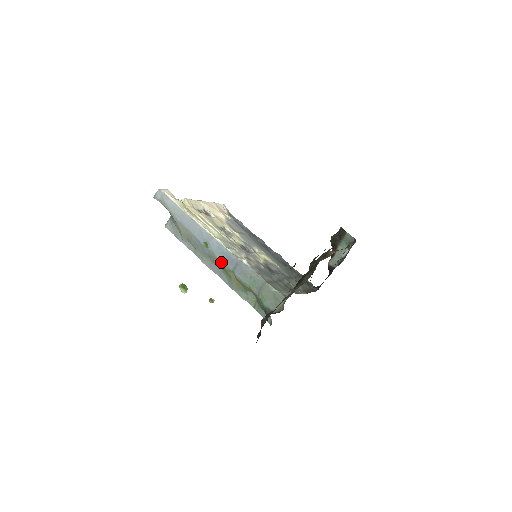
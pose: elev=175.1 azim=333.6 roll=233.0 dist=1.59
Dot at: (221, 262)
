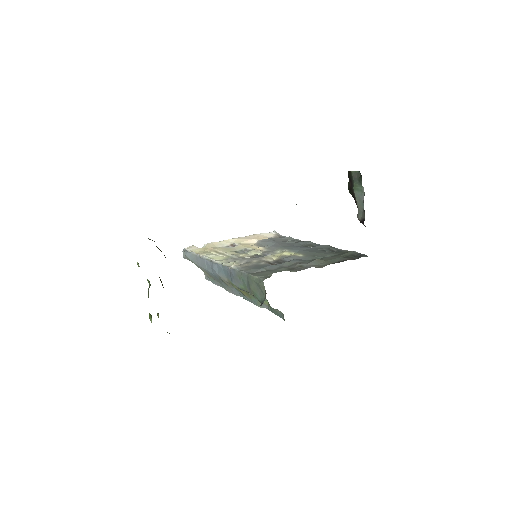
Dot at: (226, 281)
